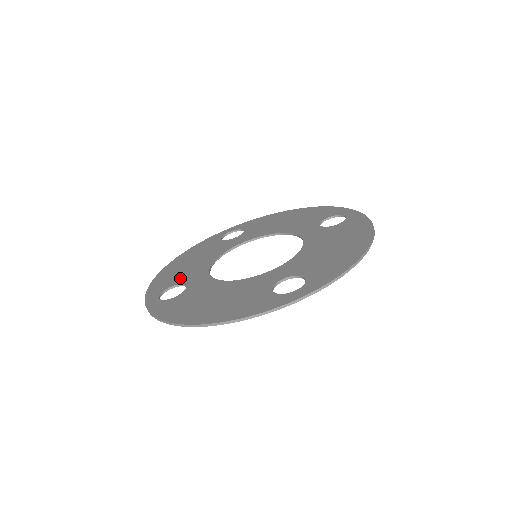
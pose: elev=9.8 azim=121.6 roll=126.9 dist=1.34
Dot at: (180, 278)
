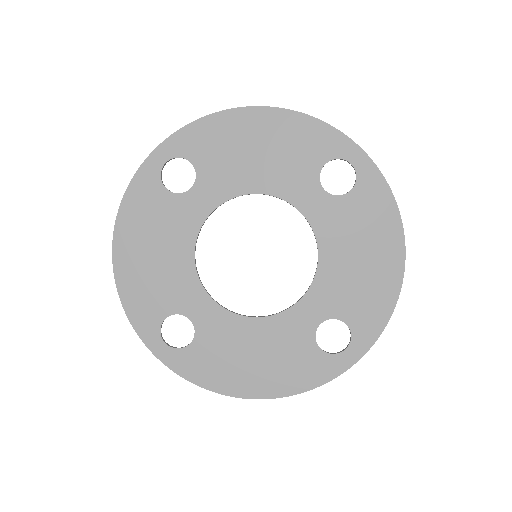
Dot at: (166, 300)
